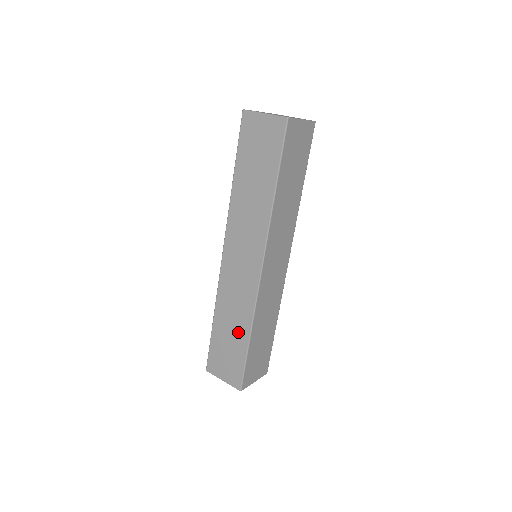
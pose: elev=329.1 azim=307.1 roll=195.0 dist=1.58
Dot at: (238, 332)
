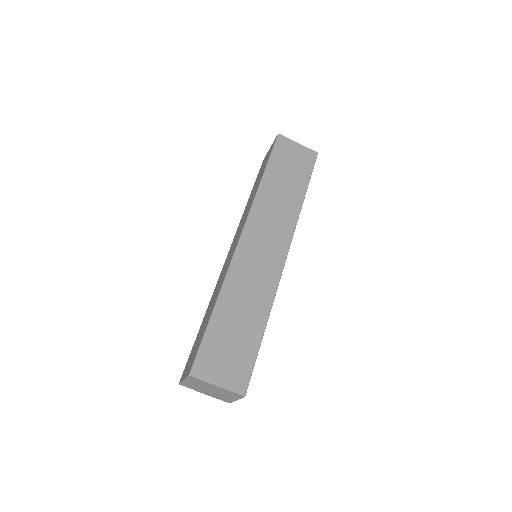
Dot at: occluded
